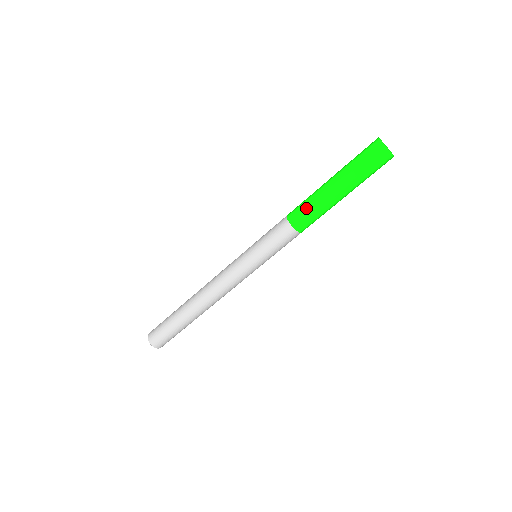
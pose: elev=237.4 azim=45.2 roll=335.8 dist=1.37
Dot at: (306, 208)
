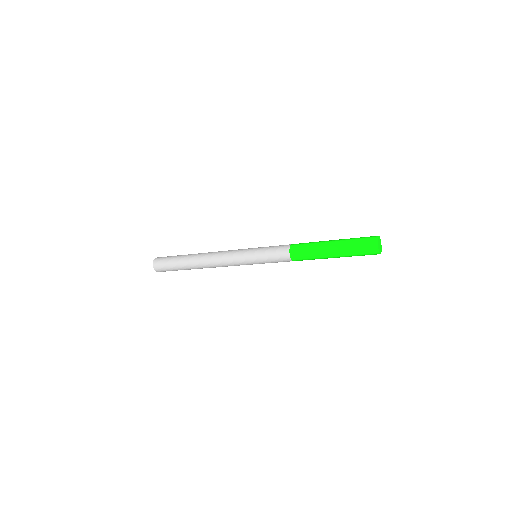
Dot at: (306, 252)
